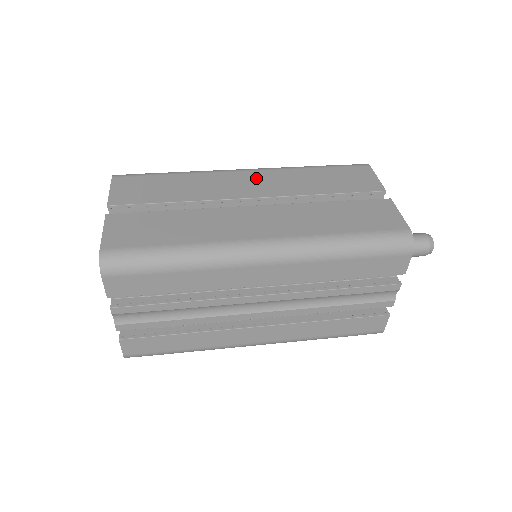
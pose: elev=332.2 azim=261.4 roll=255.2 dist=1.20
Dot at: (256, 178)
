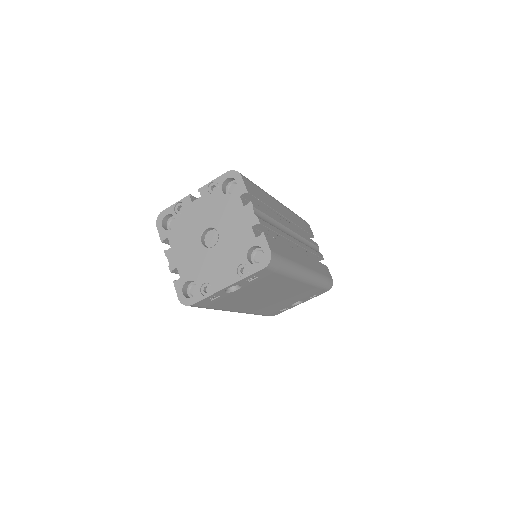
Dot at: occluded
